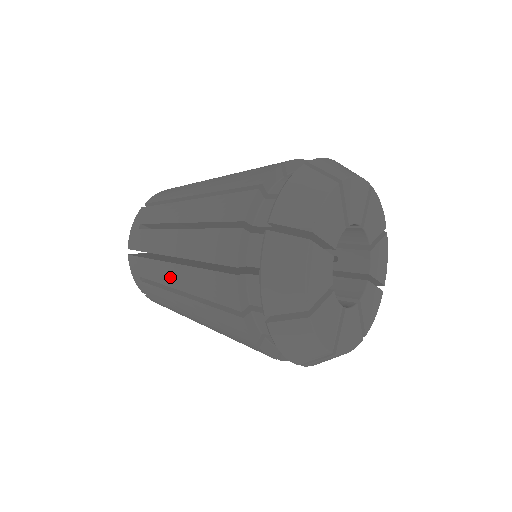
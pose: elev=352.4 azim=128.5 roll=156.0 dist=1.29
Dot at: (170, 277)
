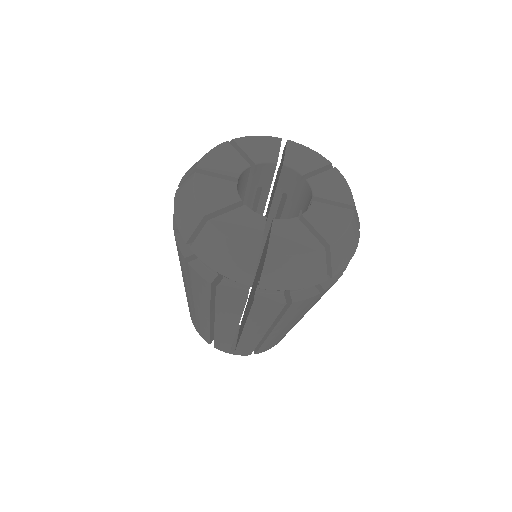
Dot at: (226, 331)
